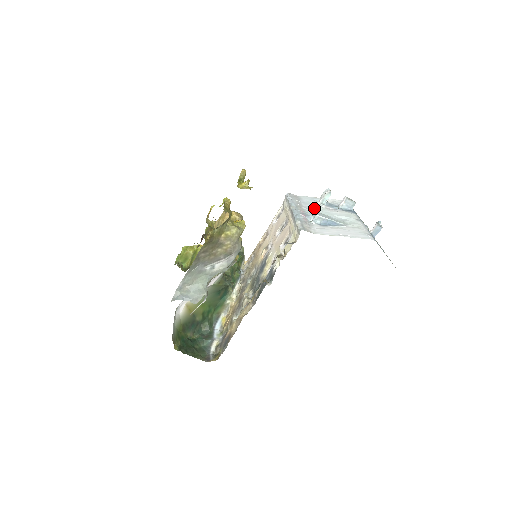
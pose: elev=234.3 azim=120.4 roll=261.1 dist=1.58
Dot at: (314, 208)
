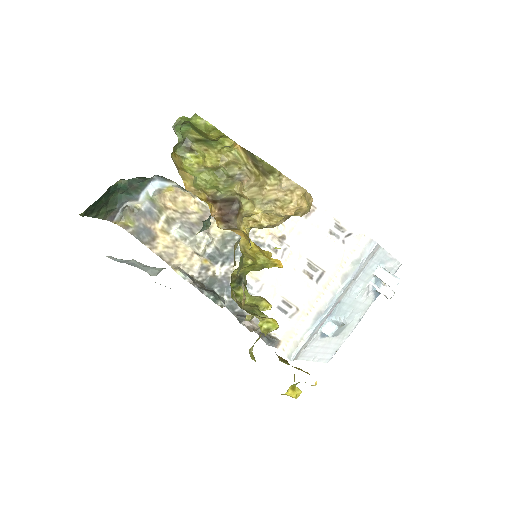
Dot at: (357, 290)
